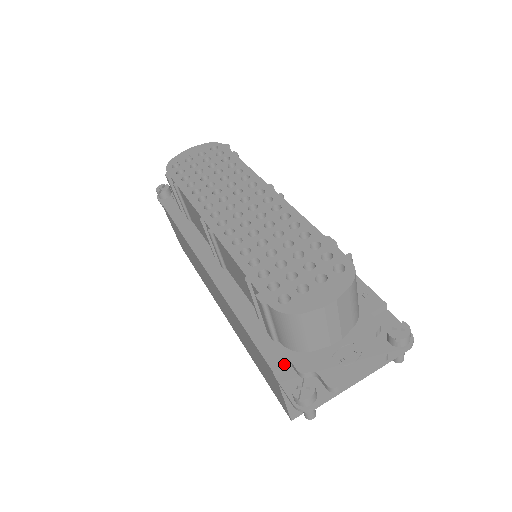
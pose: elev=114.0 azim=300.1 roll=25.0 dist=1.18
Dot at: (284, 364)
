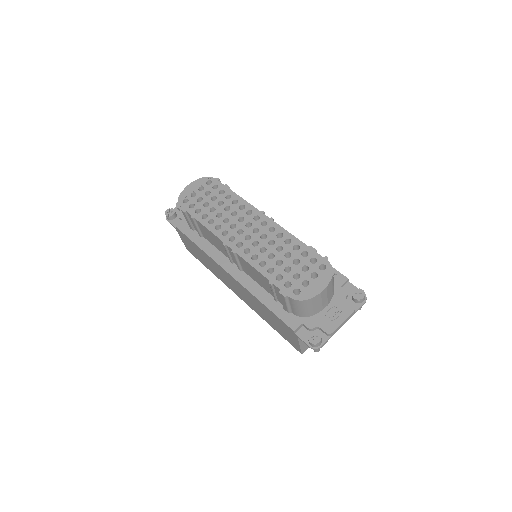
Dot at: (299, 326)
